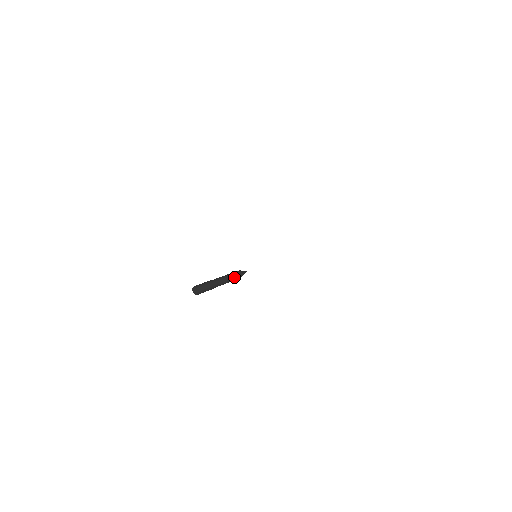
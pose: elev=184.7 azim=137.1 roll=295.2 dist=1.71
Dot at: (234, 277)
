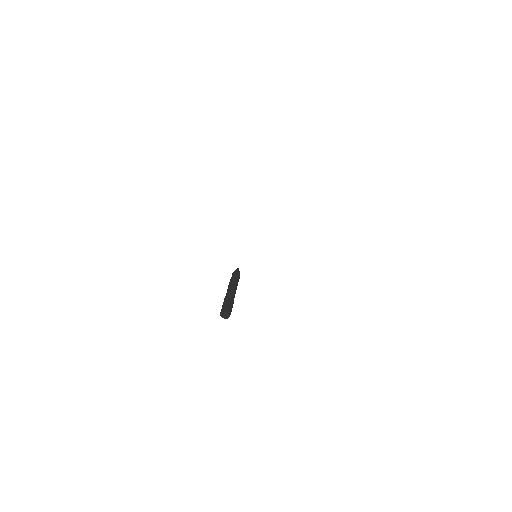
Dot at: occluded
